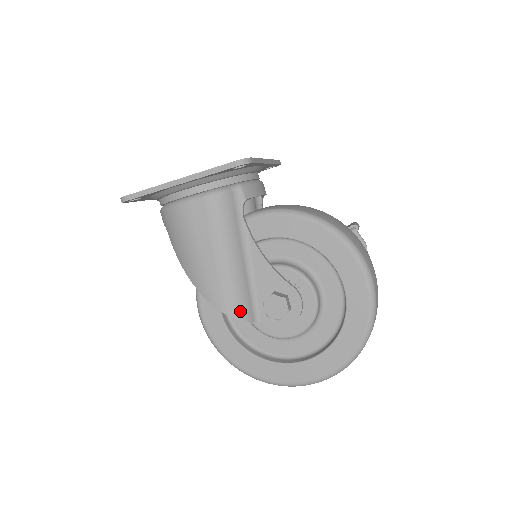
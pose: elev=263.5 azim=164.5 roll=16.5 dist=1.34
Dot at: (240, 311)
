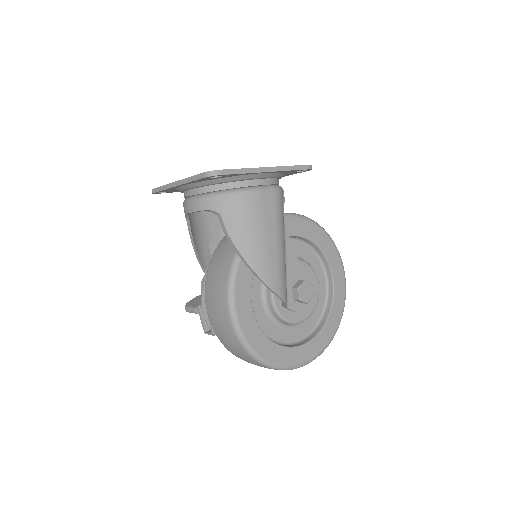
Dot at: (286, 295)
